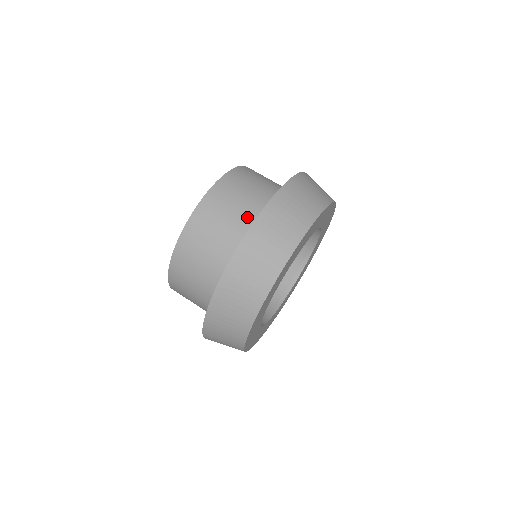
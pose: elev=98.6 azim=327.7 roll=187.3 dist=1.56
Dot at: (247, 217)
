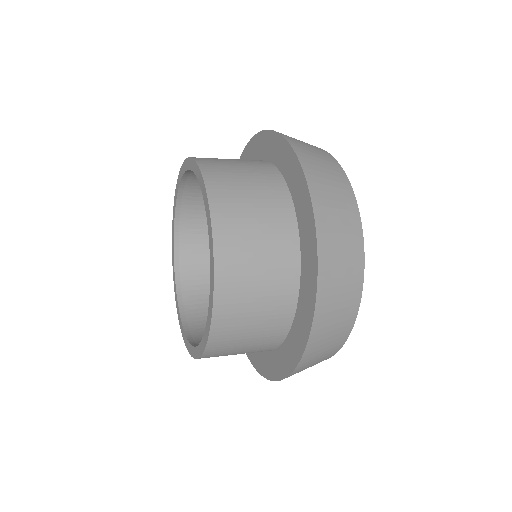
Dot at: (264, 174)
